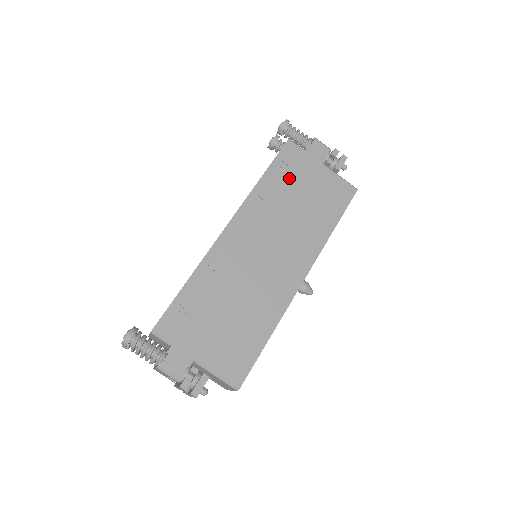
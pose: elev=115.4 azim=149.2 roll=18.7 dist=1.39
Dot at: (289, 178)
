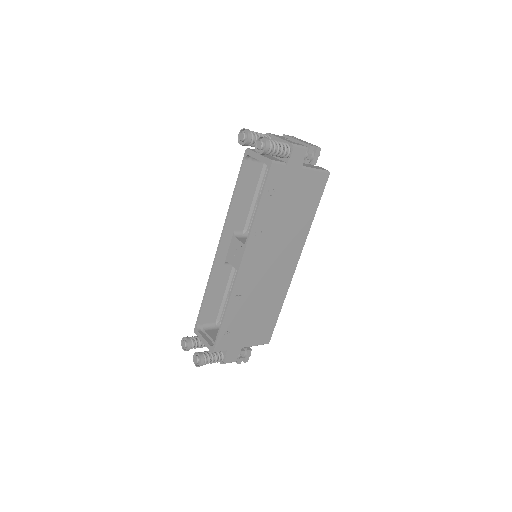
Dot at: (277, 199)
